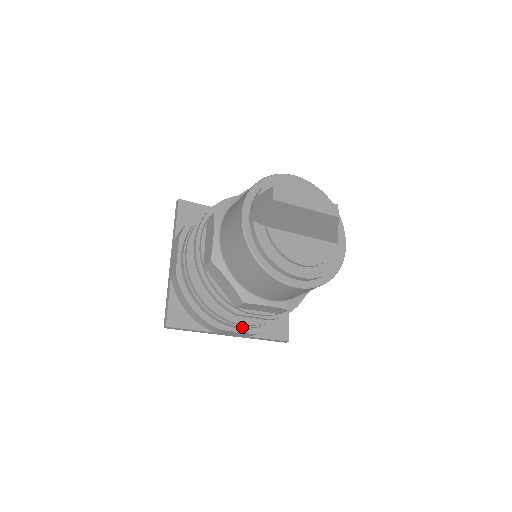
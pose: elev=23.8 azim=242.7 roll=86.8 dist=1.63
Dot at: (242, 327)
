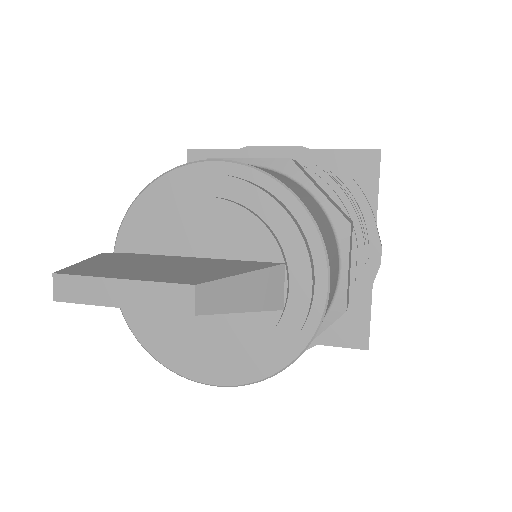
Dot at: occluded
